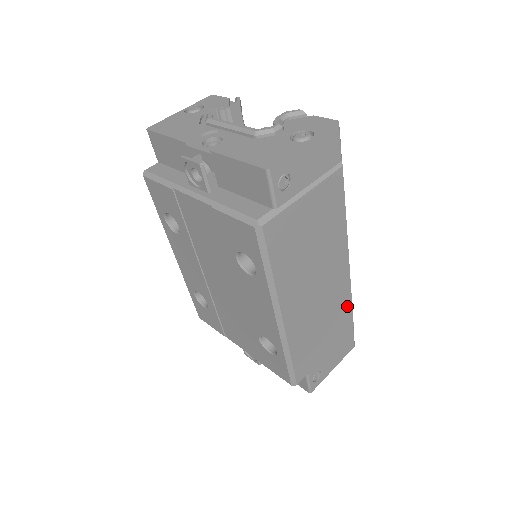
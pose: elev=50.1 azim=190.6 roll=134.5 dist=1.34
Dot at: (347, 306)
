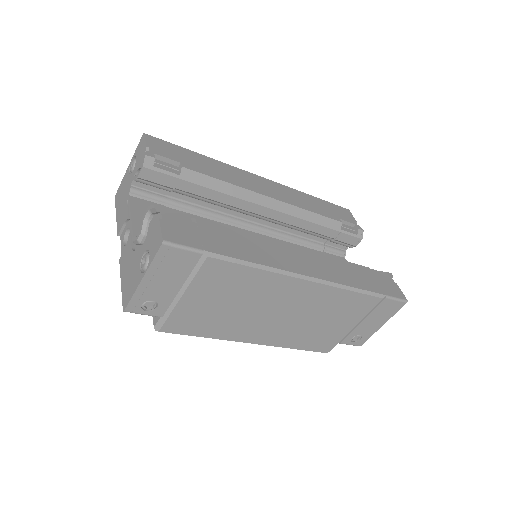
Dot at: (350, 297)
